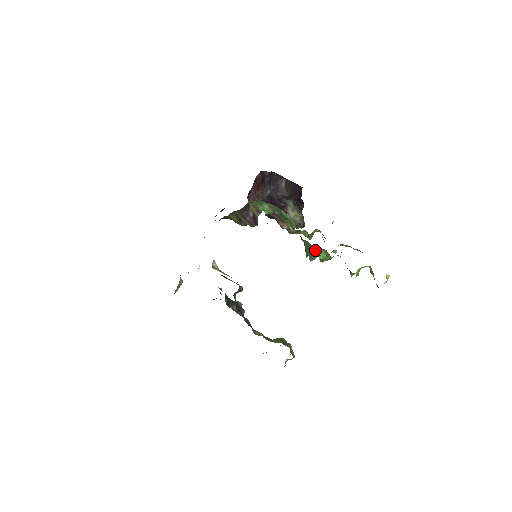
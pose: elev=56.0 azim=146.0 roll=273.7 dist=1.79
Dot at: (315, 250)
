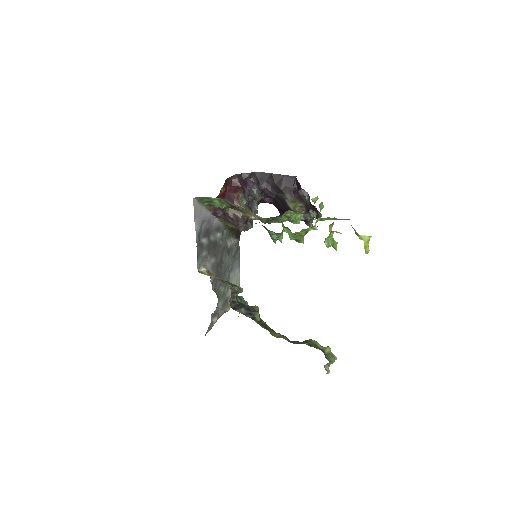
Dot at: occluded
